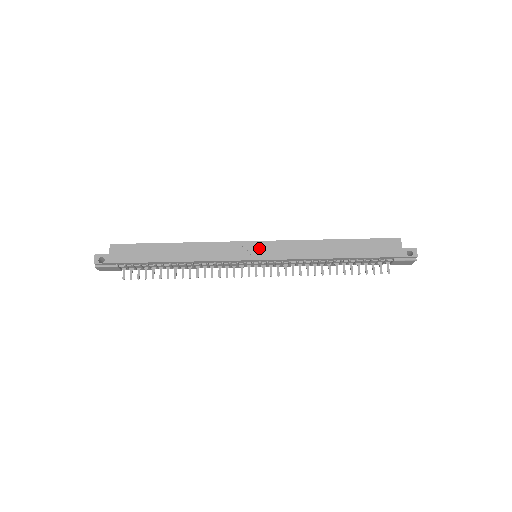
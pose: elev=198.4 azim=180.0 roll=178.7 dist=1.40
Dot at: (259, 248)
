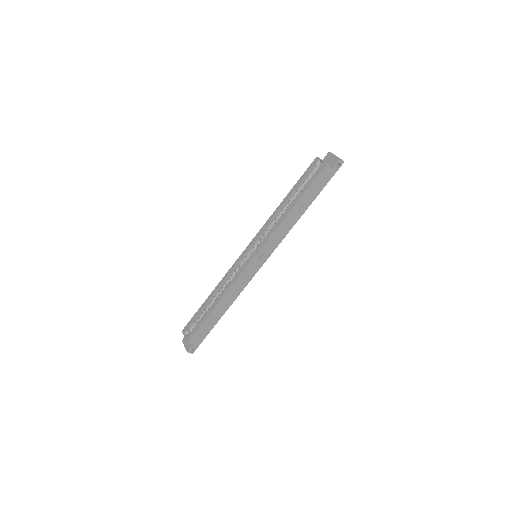
Dot at: (259, 258)
